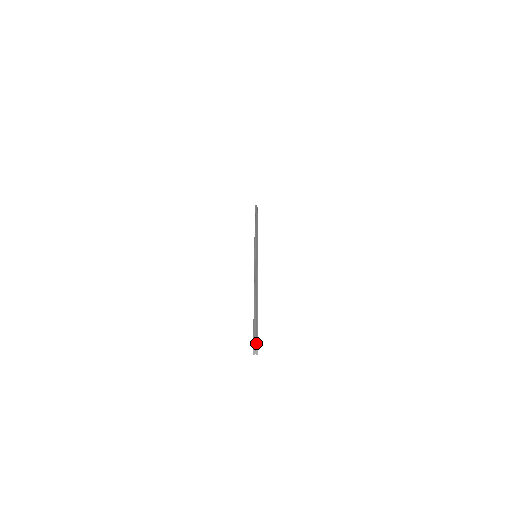
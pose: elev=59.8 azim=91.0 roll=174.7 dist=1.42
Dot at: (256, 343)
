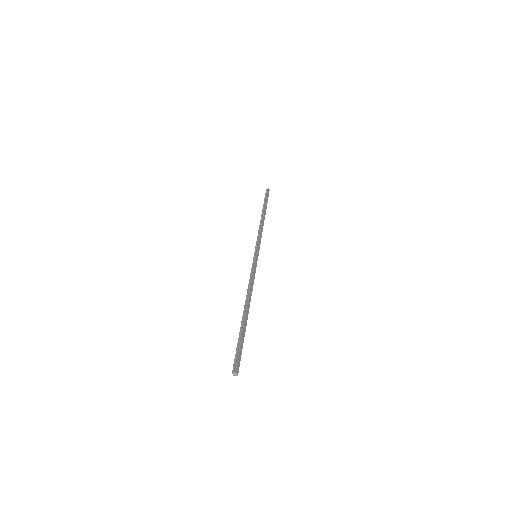
Dot at: (235, 364)
